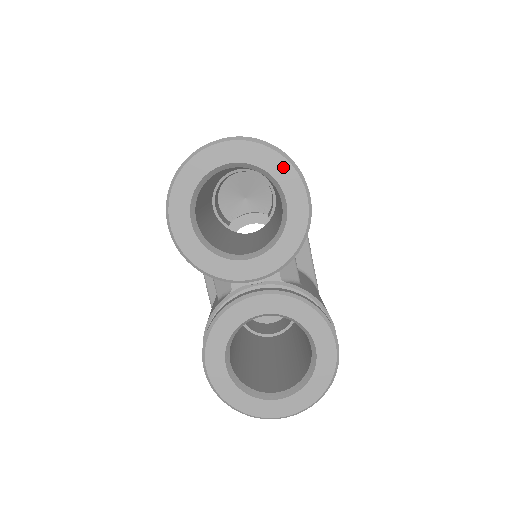
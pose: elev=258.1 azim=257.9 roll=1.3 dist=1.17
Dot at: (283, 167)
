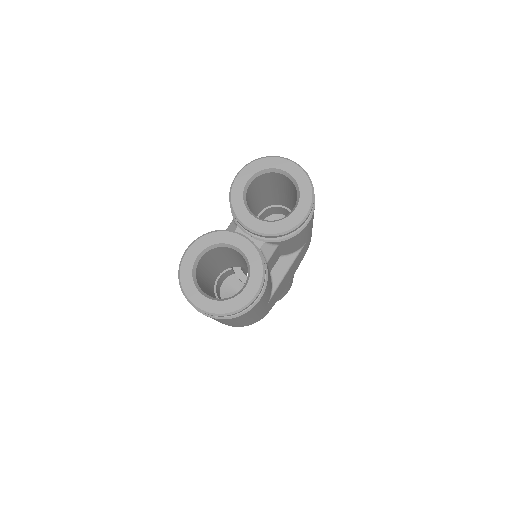
Dot at: (308, 193)
